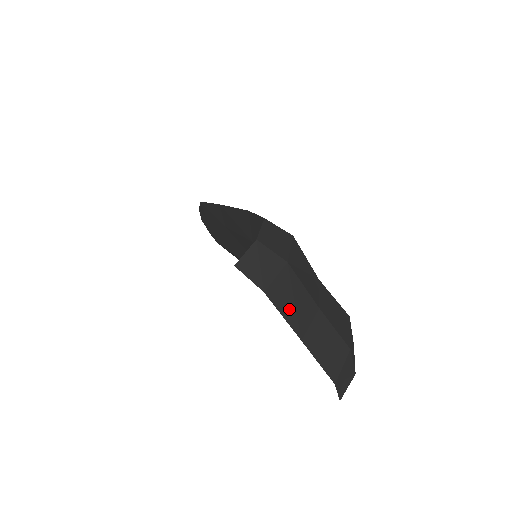
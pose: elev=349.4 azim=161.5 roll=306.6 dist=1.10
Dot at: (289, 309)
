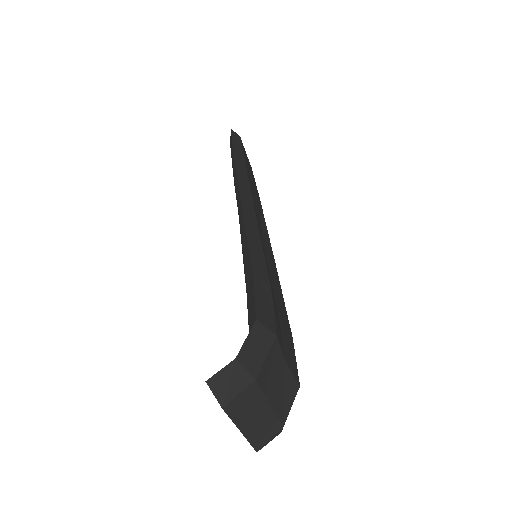
Dot at: (240, 414)
